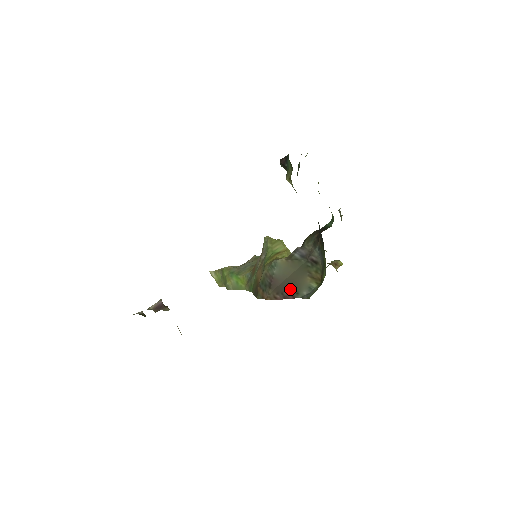
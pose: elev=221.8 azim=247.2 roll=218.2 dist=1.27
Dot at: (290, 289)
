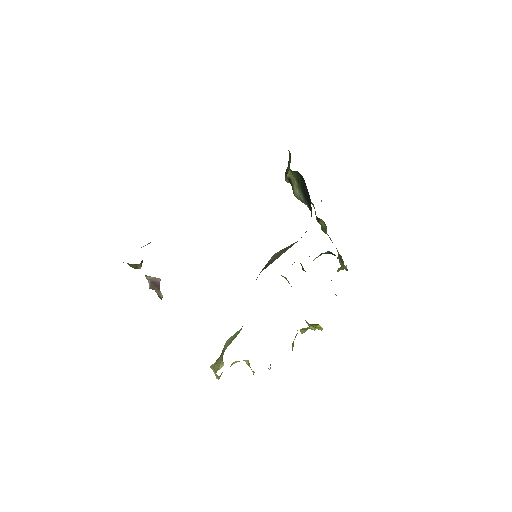
Dot at: occluded
